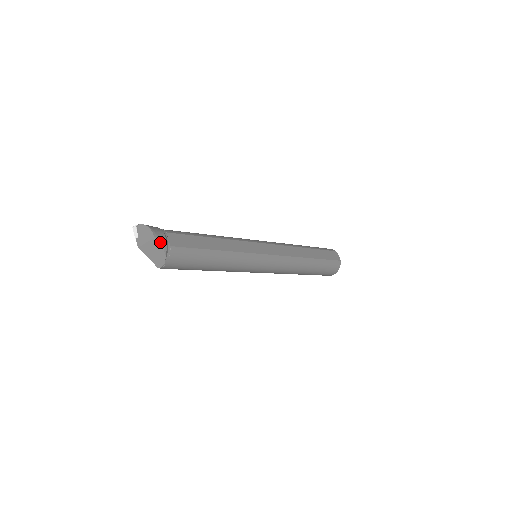
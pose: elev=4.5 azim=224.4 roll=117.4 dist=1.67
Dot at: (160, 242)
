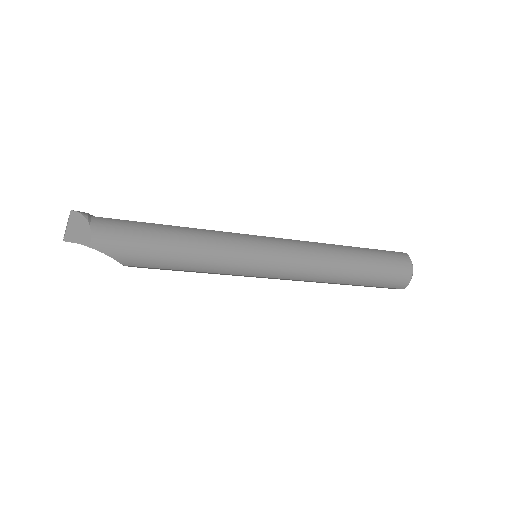
Dot at: (78, 212)
